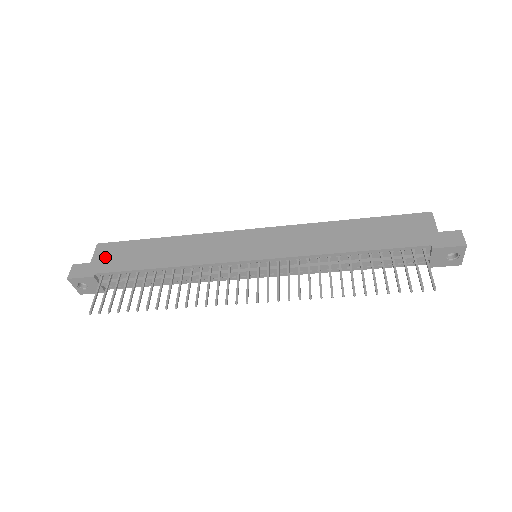
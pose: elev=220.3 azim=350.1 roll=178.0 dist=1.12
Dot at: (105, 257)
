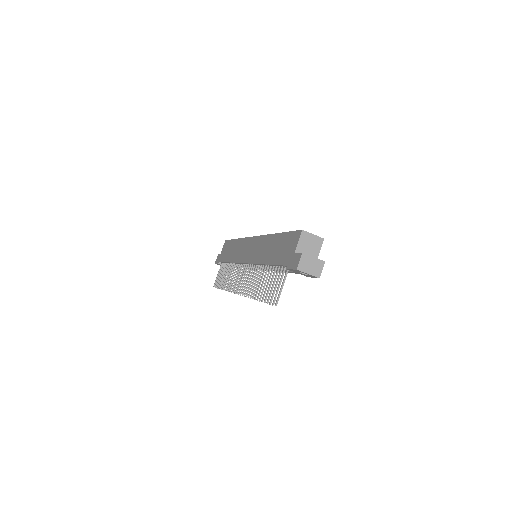
Dot at: (223, 251)
